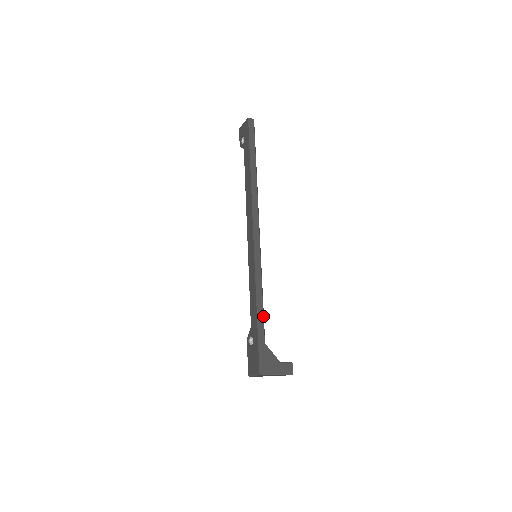
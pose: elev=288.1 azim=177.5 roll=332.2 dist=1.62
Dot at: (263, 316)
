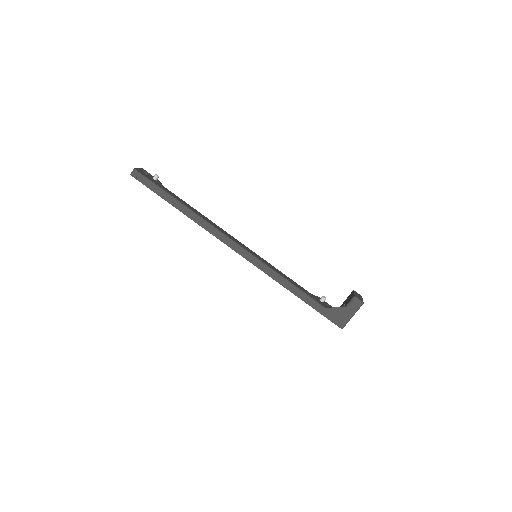
Dot at: (304, 294)
